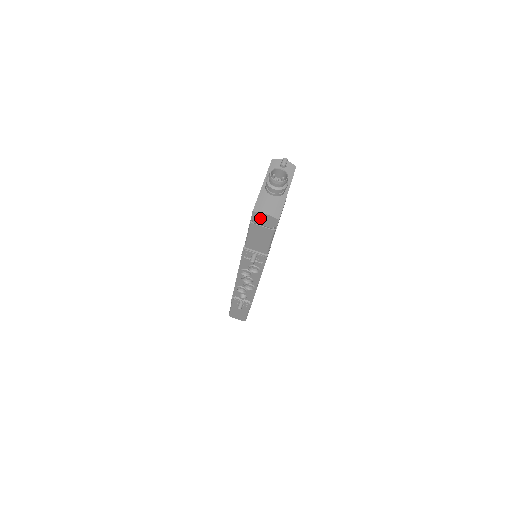
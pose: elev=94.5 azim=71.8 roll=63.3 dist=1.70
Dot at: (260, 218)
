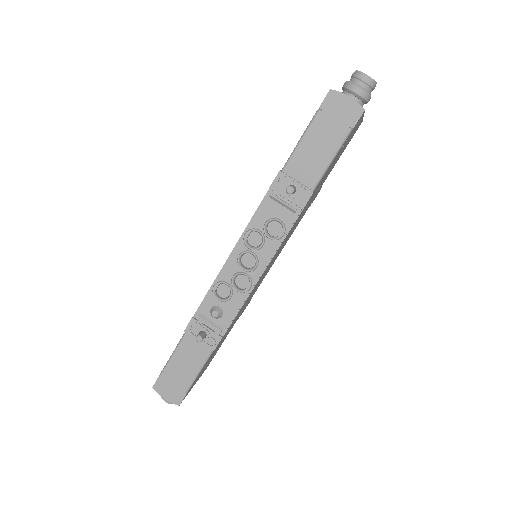
Dot at: (335, 105)
